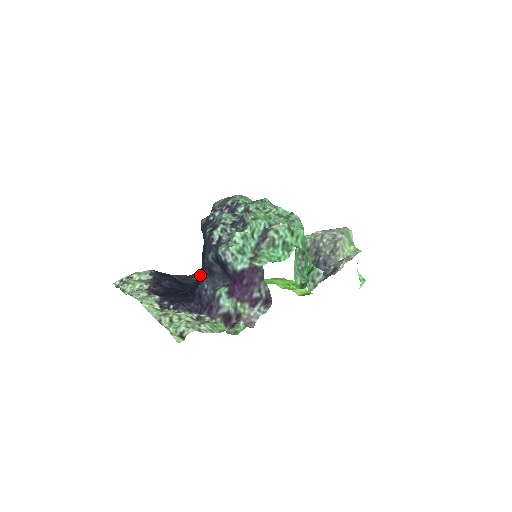
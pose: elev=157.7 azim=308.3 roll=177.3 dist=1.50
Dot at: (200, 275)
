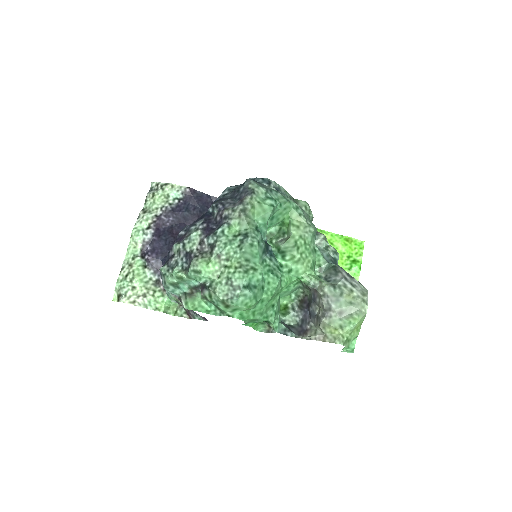
Dot at: occluded
